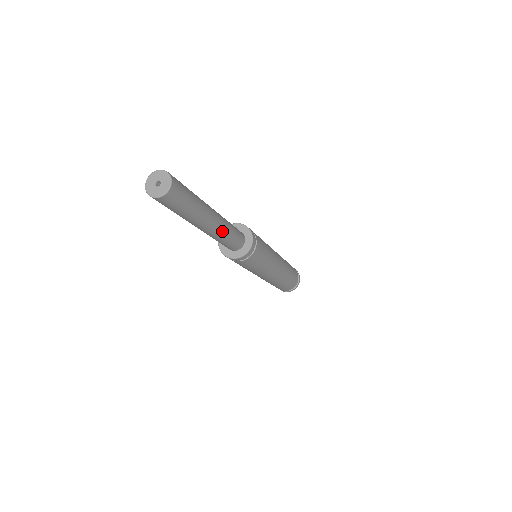
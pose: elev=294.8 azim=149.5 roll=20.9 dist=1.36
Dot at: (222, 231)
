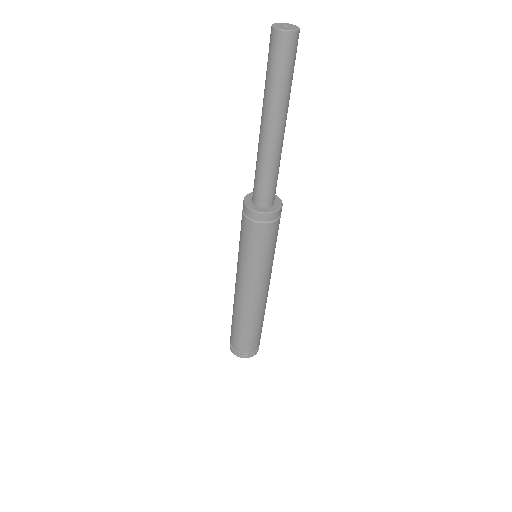
Dot at: (281, 152)
